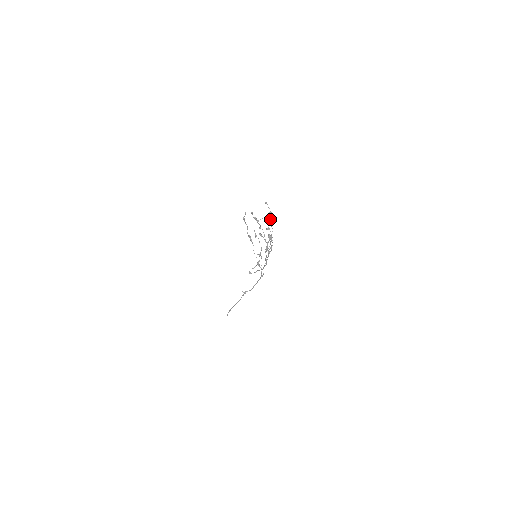
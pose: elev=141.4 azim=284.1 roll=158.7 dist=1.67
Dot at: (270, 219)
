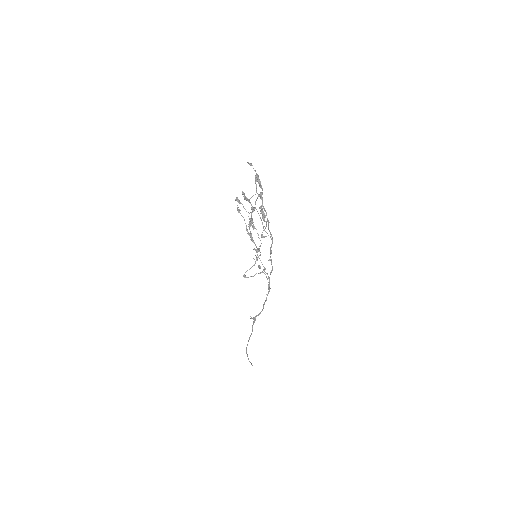
Dot at: occluded
